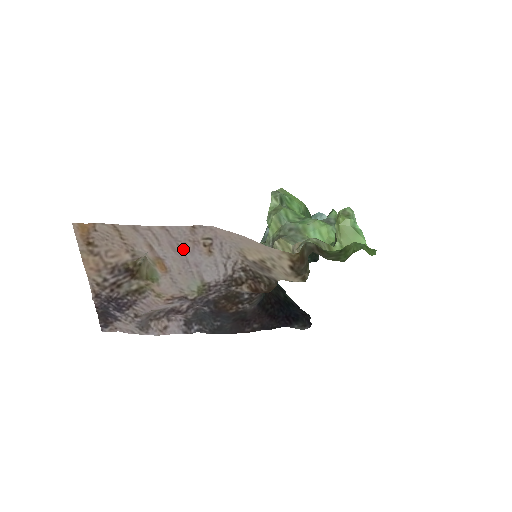
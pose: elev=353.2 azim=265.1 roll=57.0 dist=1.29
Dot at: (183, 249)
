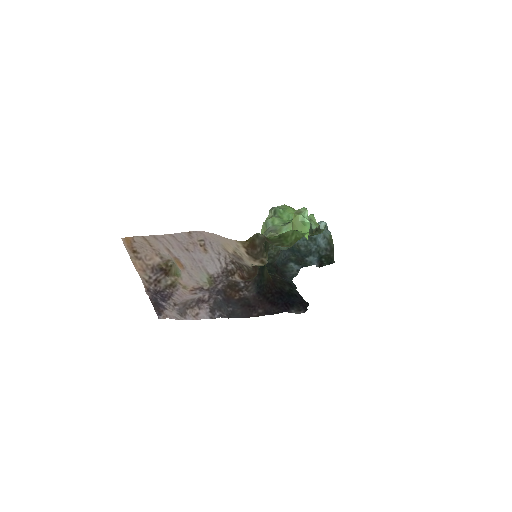
Dot at: (188, 250)
